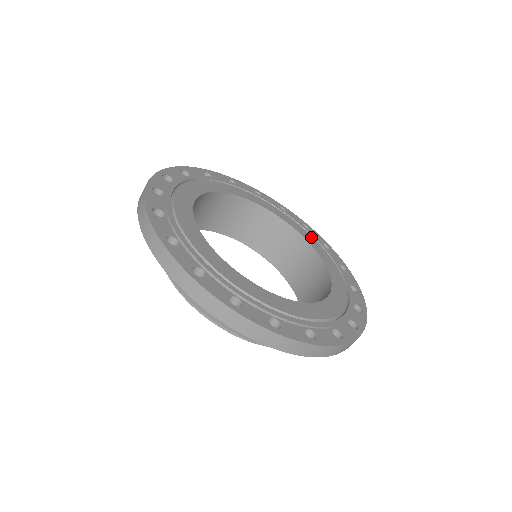
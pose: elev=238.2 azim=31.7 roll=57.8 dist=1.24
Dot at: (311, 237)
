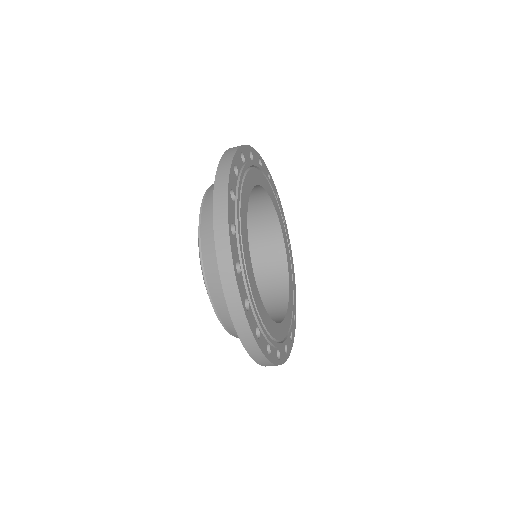
Dot at: (268, 183)
